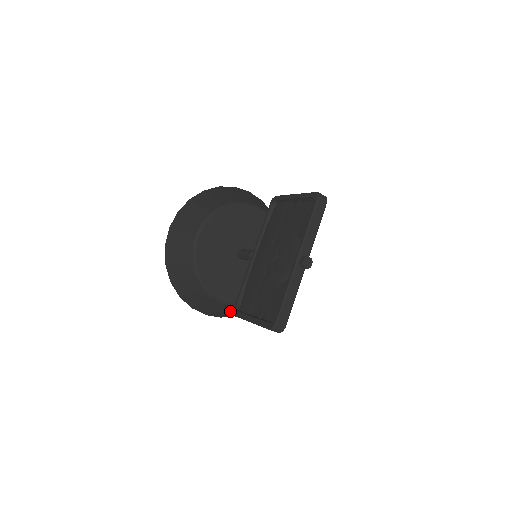
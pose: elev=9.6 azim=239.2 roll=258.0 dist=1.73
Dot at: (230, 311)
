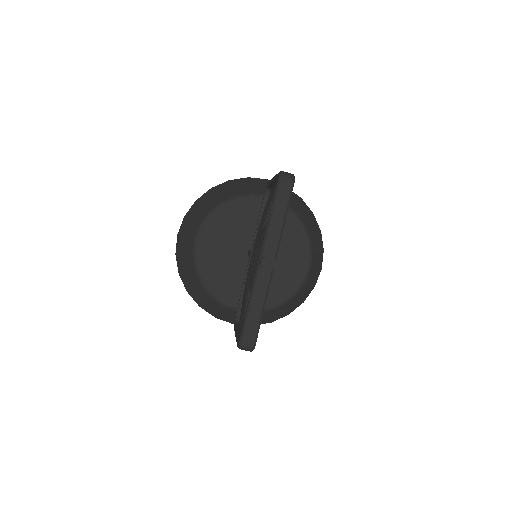
Dot at: occluded
